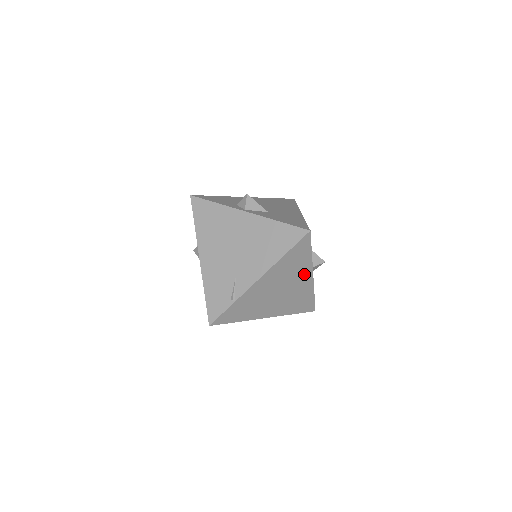
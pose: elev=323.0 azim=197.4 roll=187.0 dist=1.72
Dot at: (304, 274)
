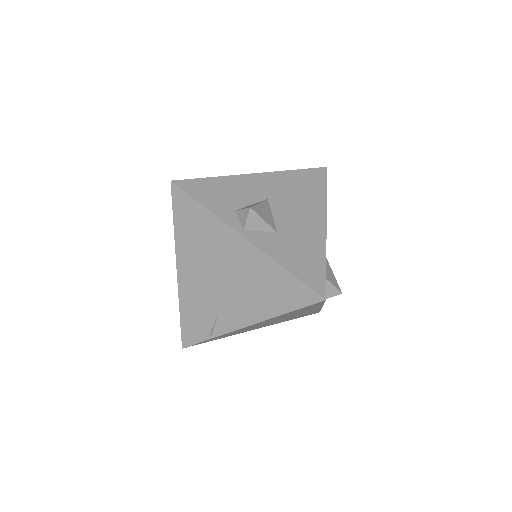
Dot at: (310, 310)
